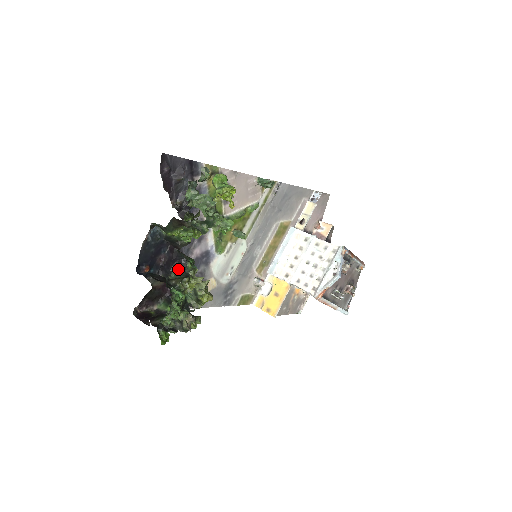
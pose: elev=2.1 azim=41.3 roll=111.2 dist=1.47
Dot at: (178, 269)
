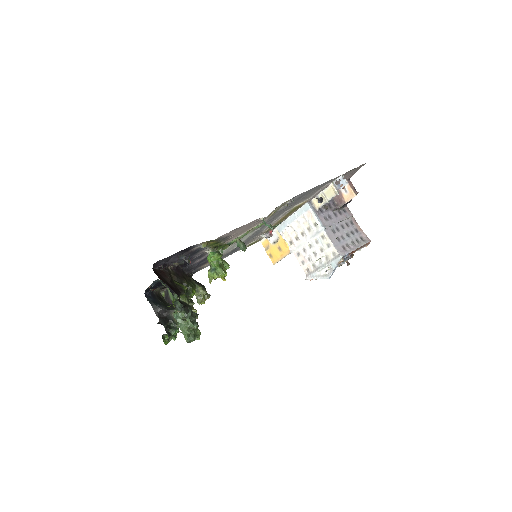
Dot at: occluded
